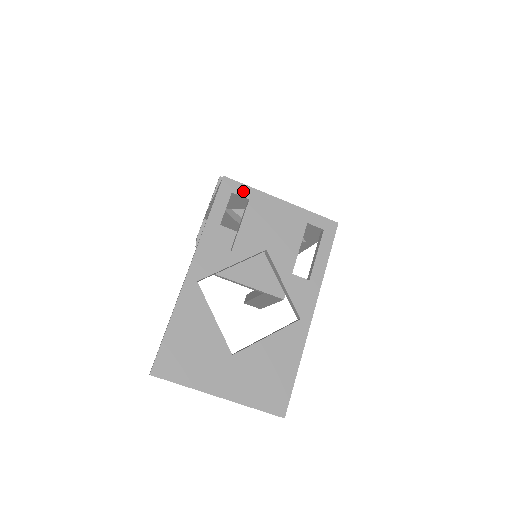
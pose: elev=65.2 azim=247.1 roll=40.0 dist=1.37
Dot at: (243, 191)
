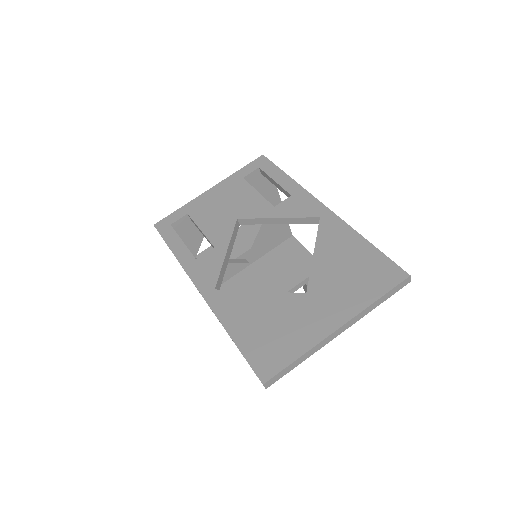
Dot at: (177, 216)
